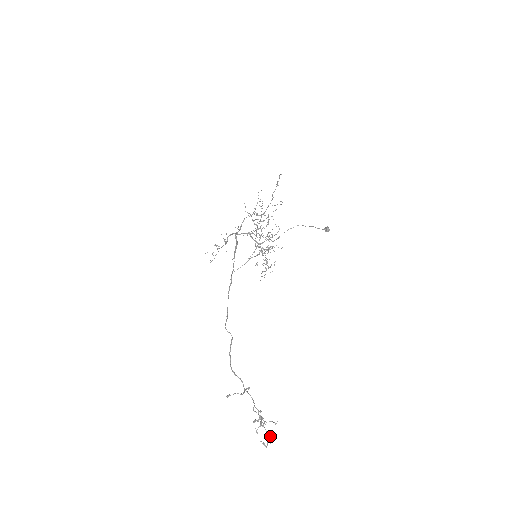
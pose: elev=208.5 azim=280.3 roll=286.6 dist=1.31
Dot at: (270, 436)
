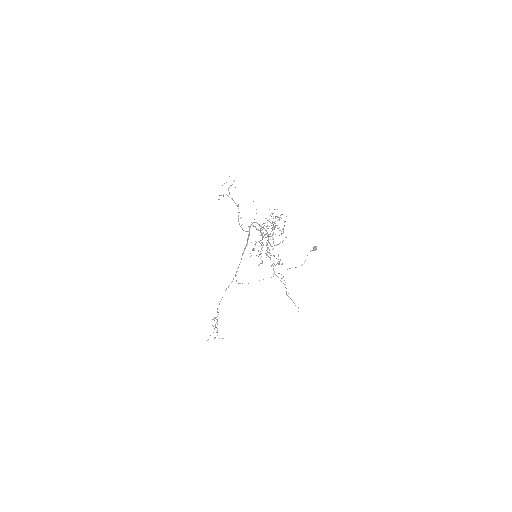
Dot at: occluded
